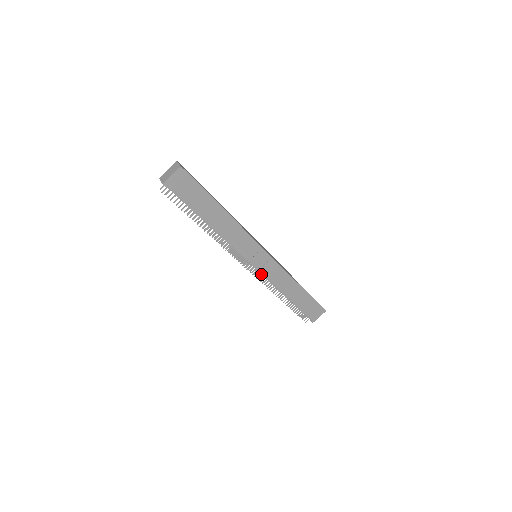
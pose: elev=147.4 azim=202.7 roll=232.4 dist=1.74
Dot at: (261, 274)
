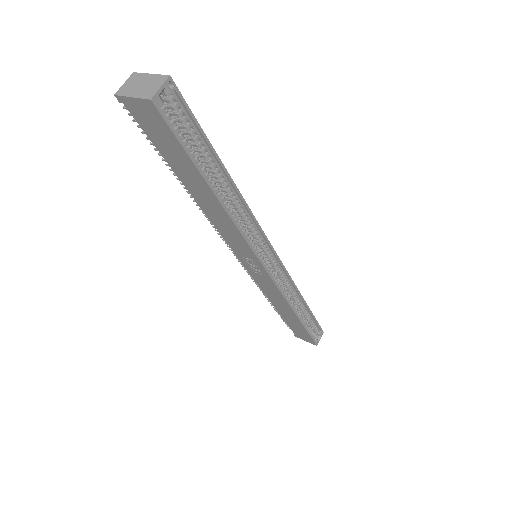
Dot at: occluded
